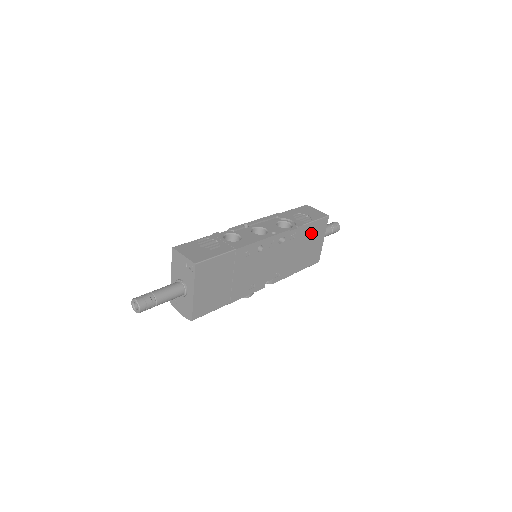
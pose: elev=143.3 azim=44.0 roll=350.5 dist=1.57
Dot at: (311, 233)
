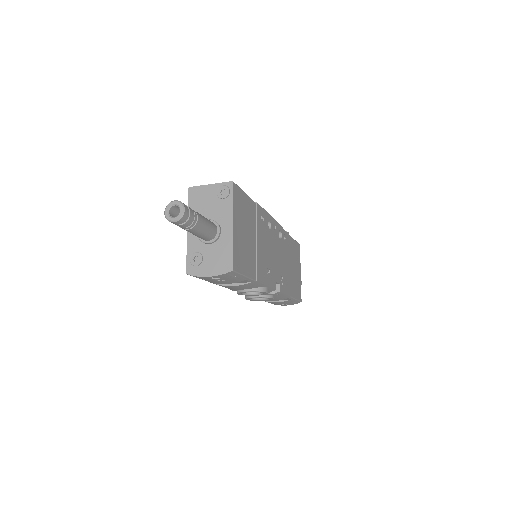
Dot at: (293, 252)
